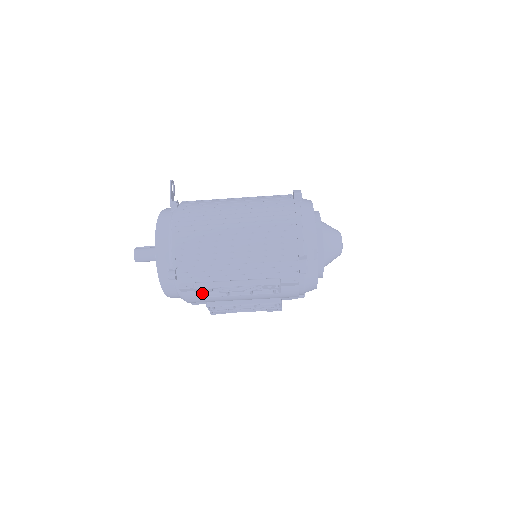
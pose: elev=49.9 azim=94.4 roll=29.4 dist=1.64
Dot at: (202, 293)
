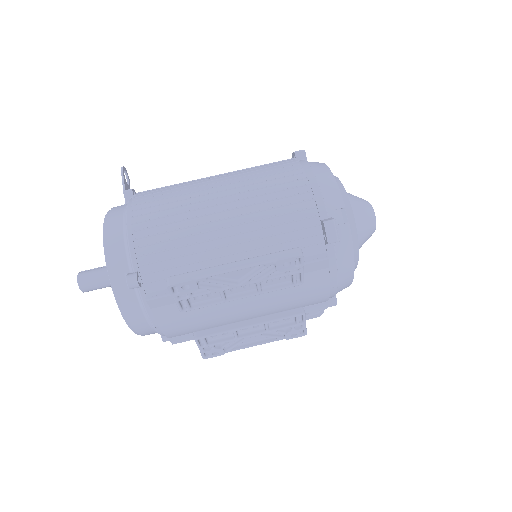
Dot at: (182, 298)
